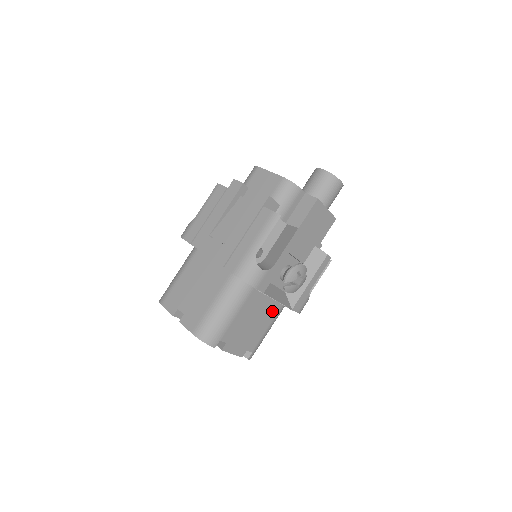
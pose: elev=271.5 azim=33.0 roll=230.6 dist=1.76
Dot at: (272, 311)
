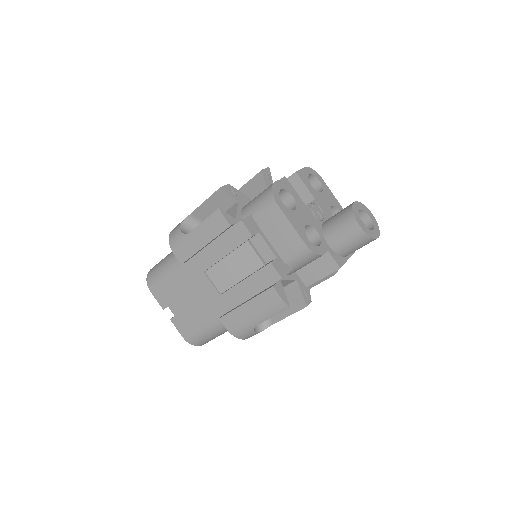
Dot at: occluded
